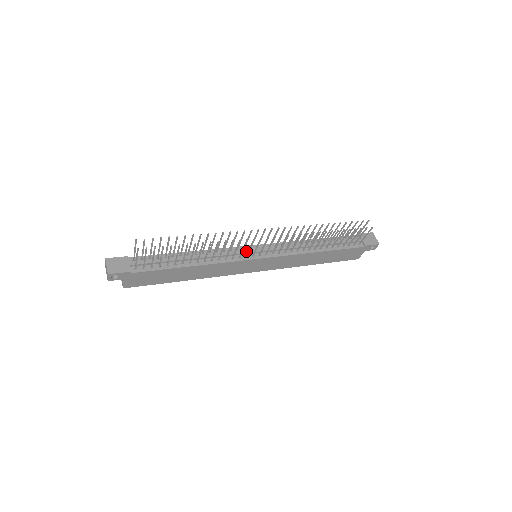
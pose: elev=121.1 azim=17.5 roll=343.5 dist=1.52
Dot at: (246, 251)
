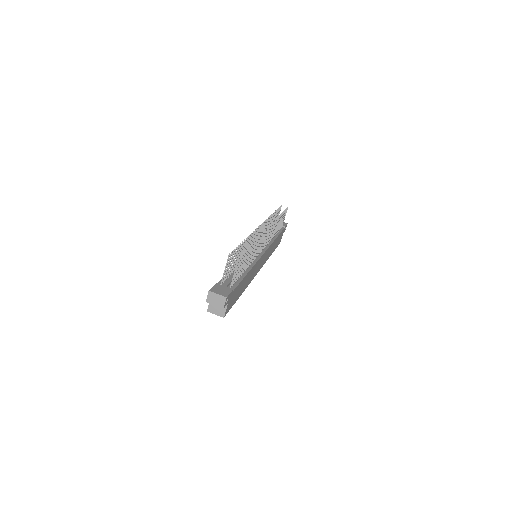
Dot at: occluded
